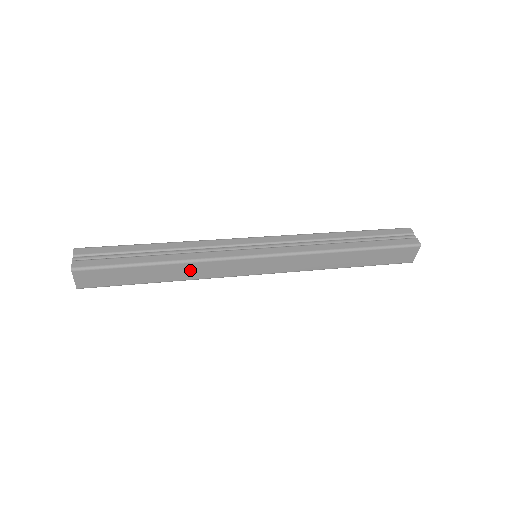
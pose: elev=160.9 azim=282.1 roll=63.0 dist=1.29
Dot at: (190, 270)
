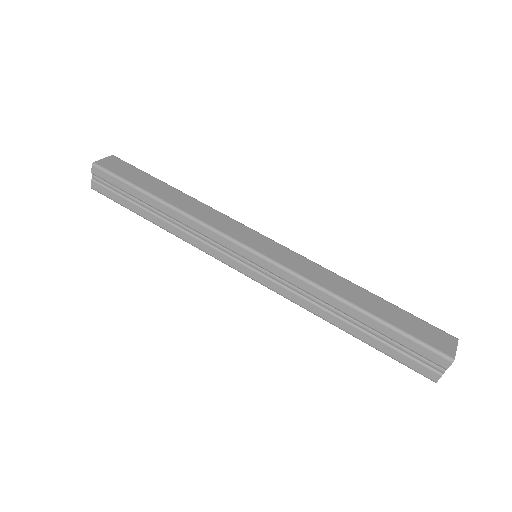
Dot at: occluded
